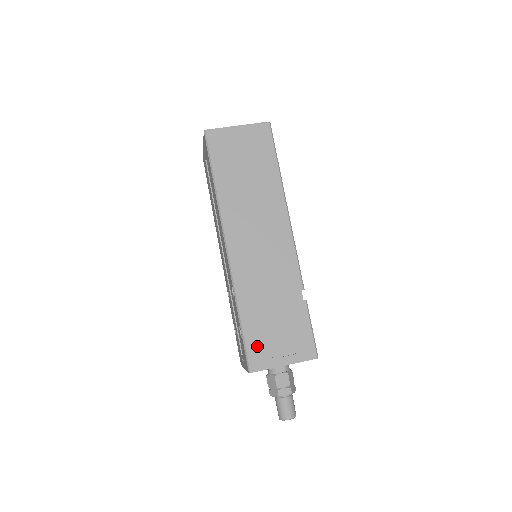
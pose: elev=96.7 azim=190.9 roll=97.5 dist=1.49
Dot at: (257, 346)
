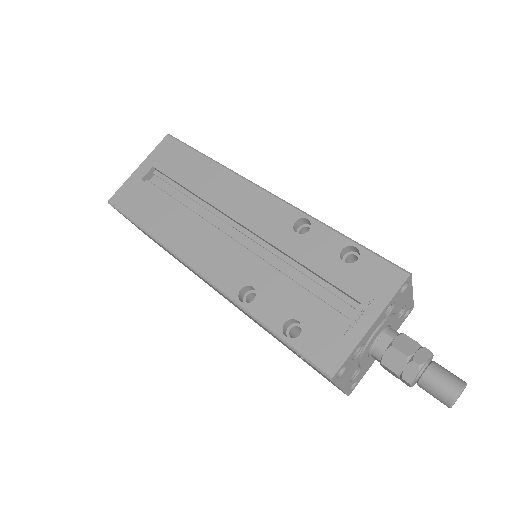
Dot at: occluded
